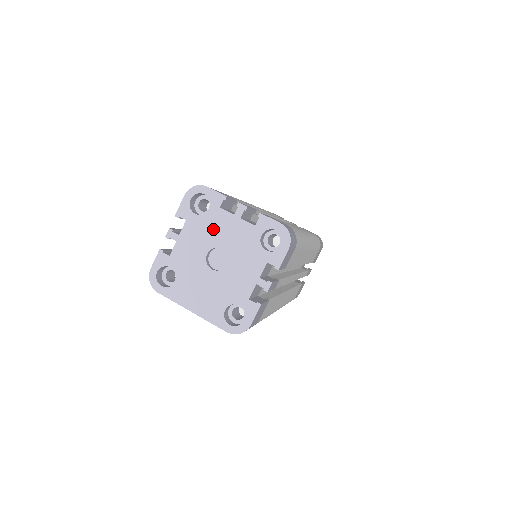
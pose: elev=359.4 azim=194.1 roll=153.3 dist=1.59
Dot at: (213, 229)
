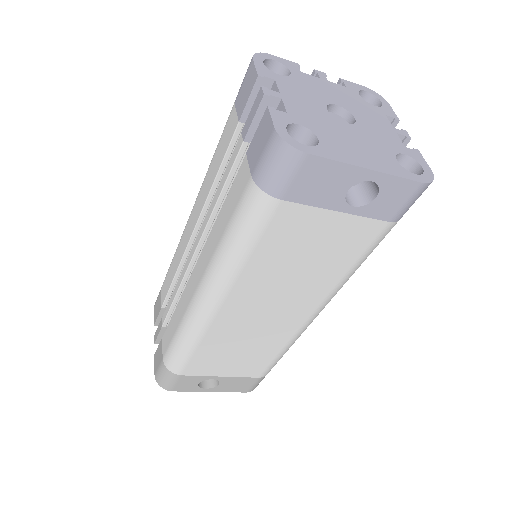
Dot at: (311, 88)
